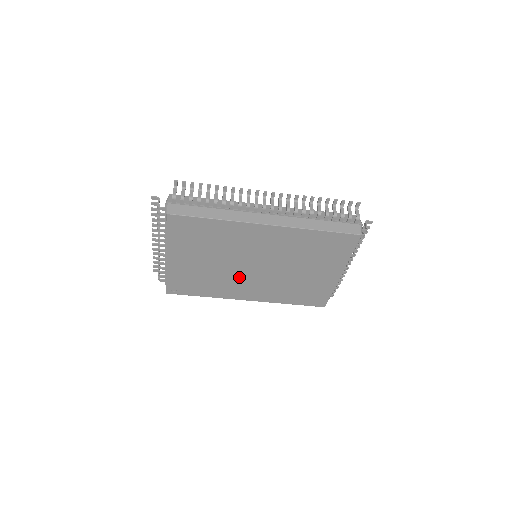
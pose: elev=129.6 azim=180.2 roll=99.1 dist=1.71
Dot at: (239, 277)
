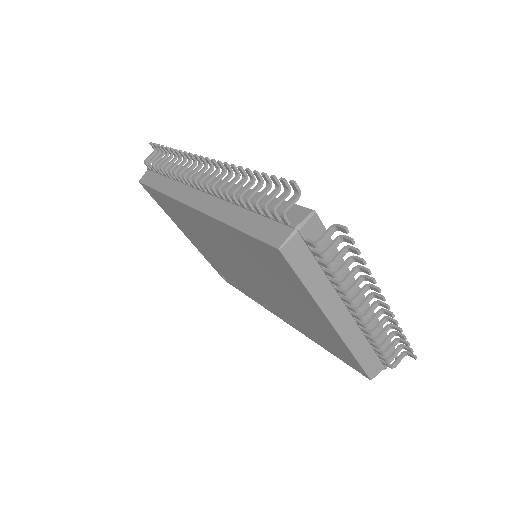
Dot at: (246, 281)
